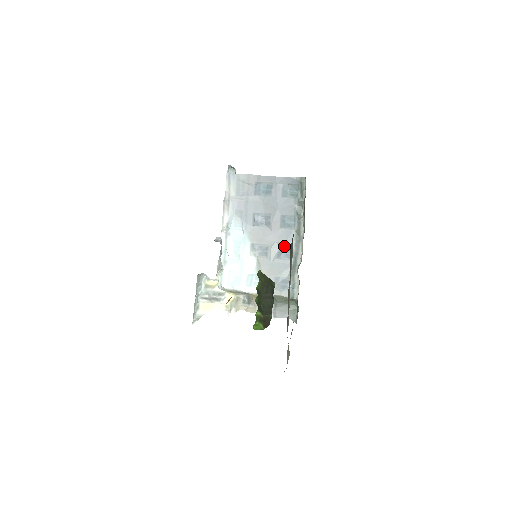
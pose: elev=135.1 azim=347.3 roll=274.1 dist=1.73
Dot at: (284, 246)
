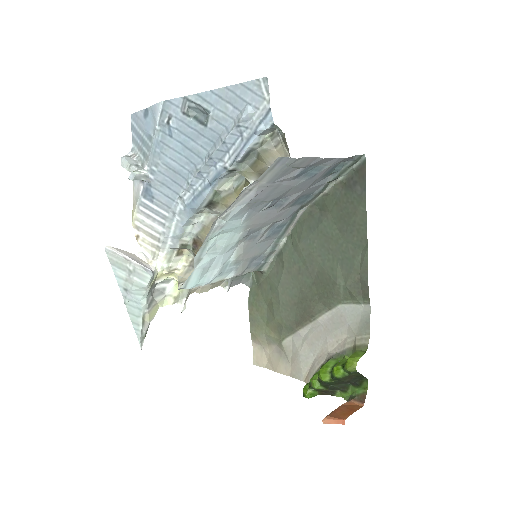
Dot at: (279, 224)
